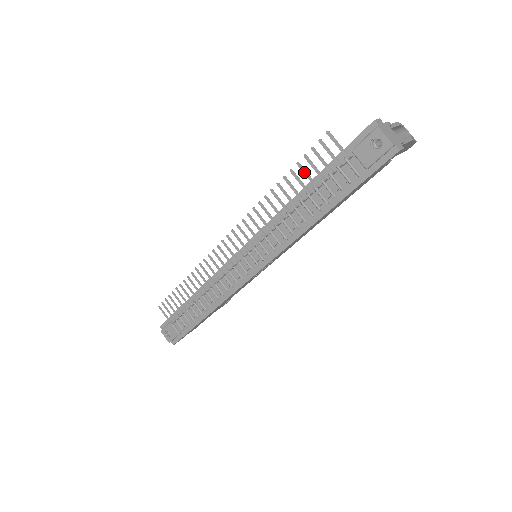
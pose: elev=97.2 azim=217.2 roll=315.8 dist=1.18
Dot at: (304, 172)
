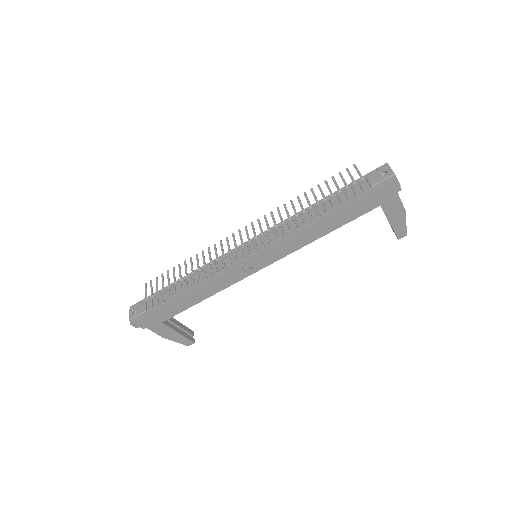
Dot at: (327, 186)
